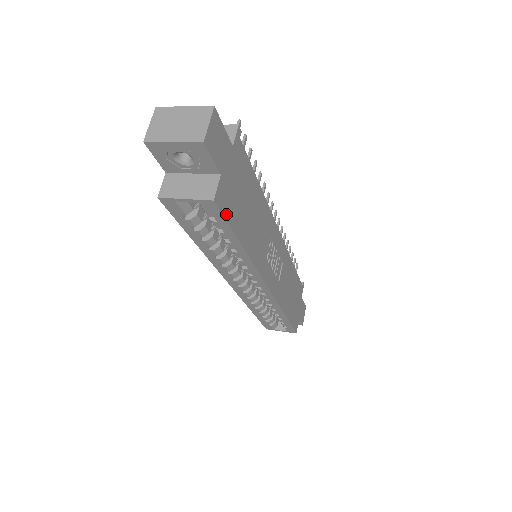
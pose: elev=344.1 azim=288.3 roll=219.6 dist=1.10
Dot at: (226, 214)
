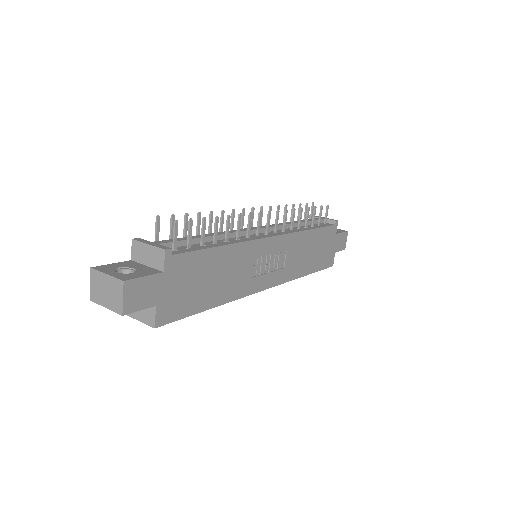
Dot at: (176, 317)
